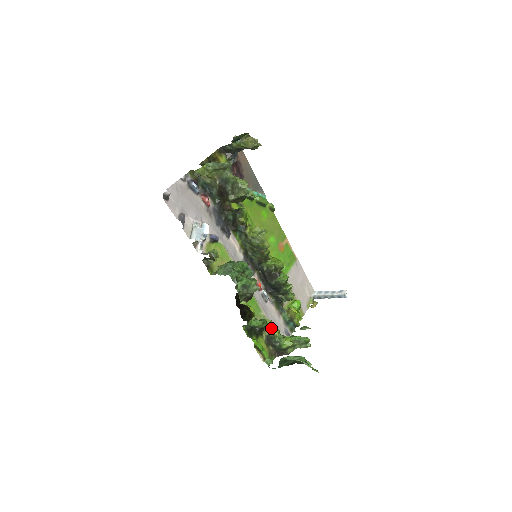
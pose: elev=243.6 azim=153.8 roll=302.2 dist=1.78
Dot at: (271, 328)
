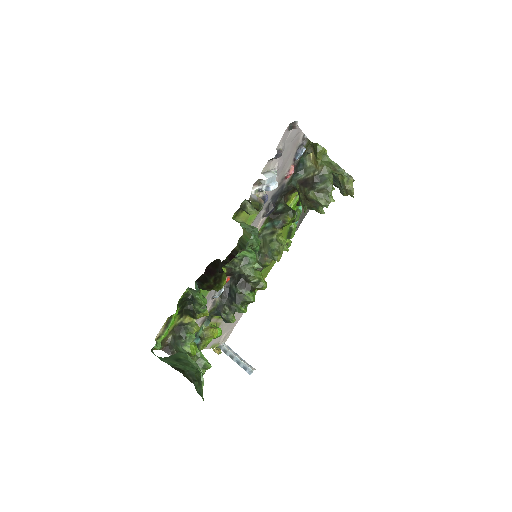
Dot at: (195, 321)
